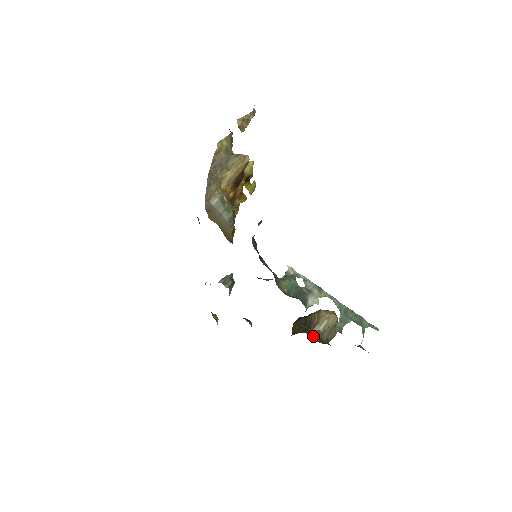
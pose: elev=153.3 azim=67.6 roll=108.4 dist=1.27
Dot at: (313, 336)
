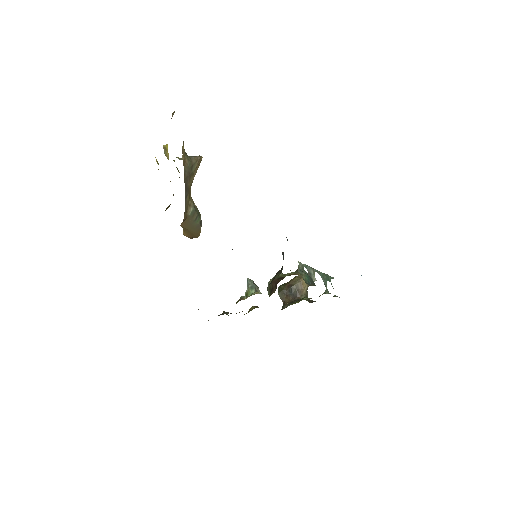
Dot at: (306, 300)
